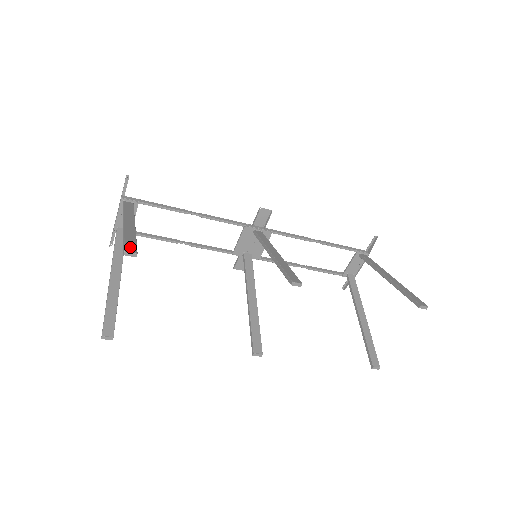
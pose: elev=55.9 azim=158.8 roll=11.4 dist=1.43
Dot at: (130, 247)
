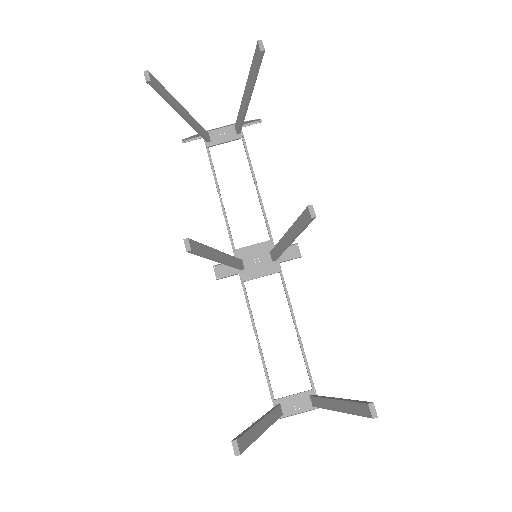
Dot at: occluded
